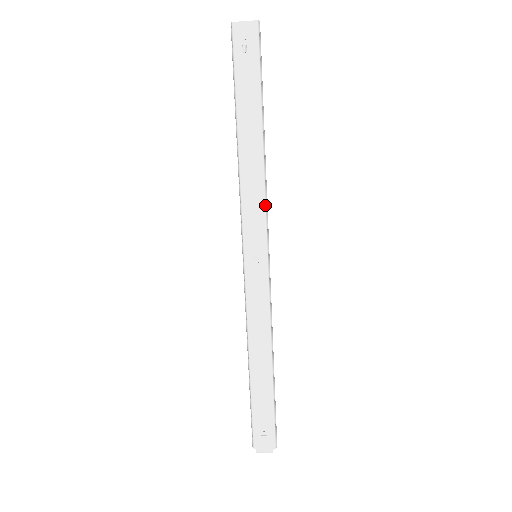
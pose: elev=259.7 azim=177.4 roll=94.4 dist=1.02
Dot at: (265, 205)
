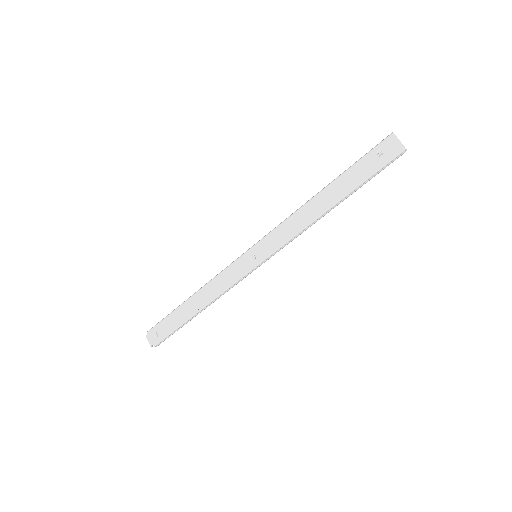
Dot at: (290, 240)
